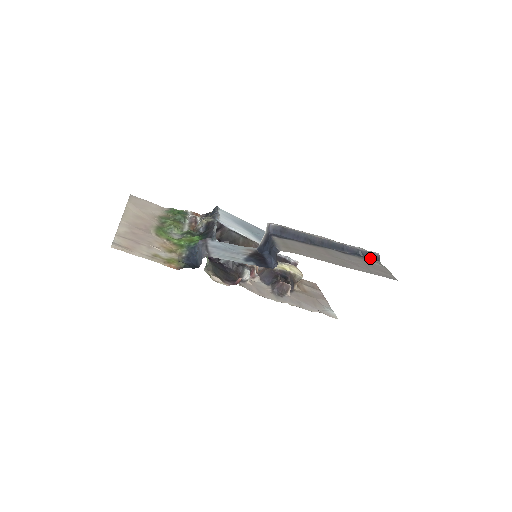
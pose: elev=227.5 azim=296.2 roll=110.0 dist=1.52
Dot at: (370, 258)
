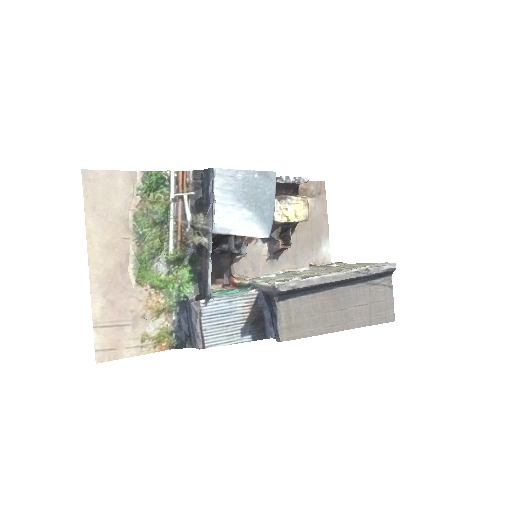
Dot at: (382, 276)
